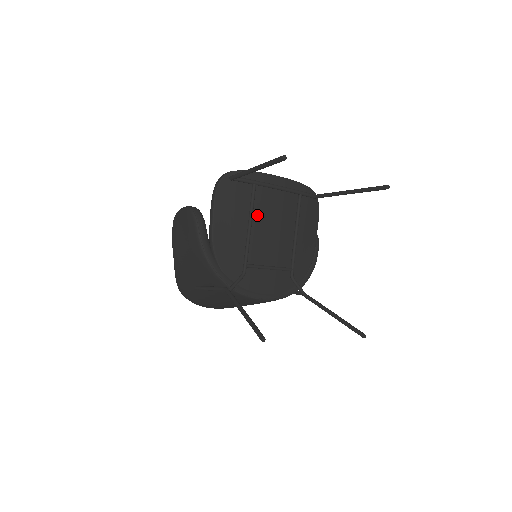
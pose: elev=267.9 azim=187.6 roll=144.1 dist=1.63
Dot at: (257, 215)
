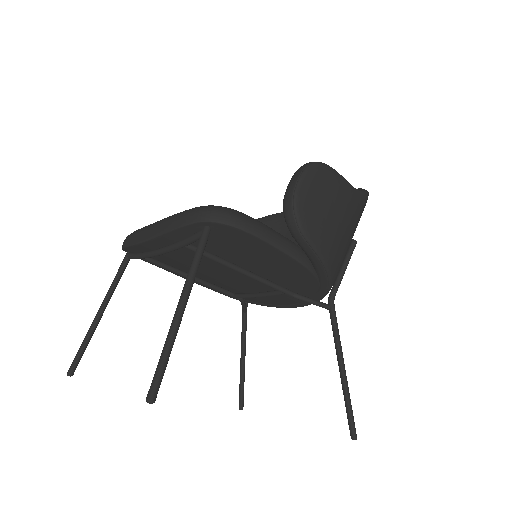
Dot at: (185, 269)
